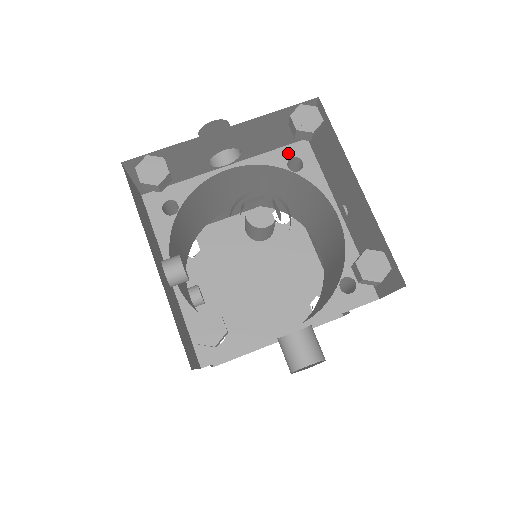
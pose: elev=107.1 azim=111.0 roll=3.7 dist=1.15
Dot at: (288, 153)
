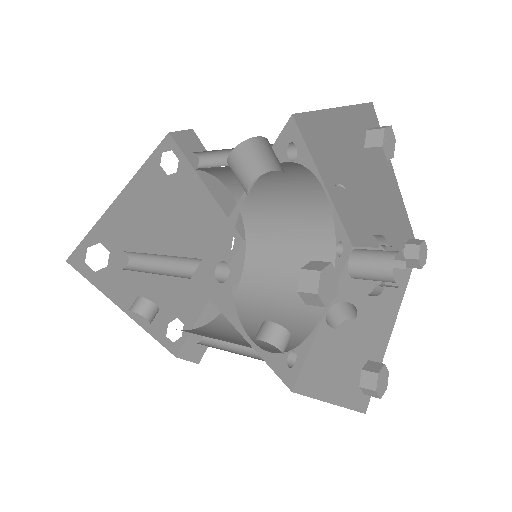
Dot at: (285, 141)
